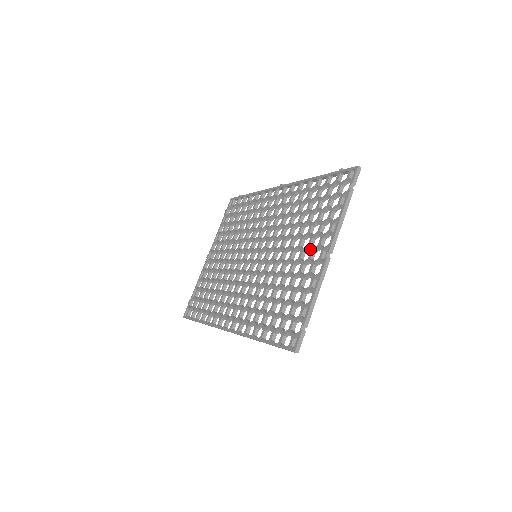
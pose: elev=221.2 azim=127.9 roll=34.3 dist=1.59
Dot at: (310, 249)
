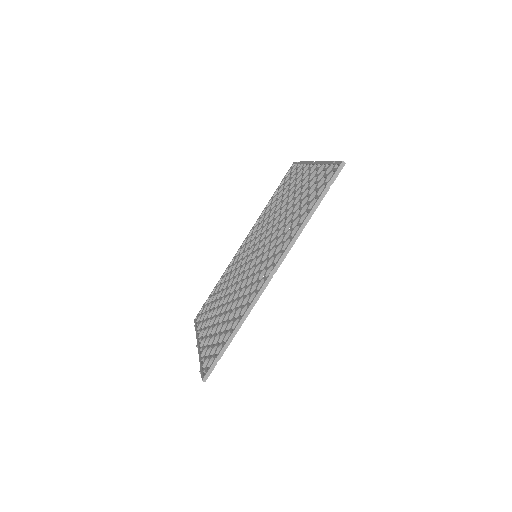
Dot at: (299, 182)
